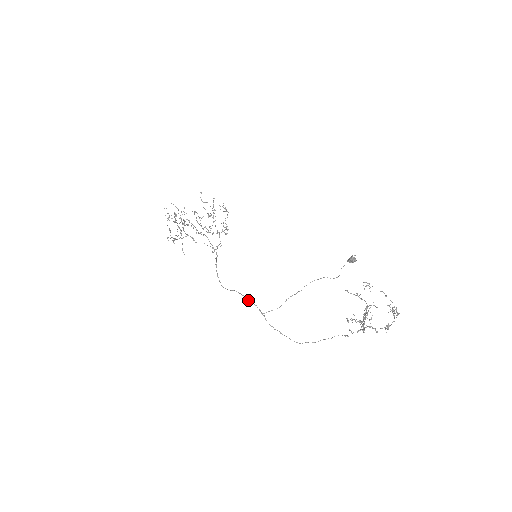
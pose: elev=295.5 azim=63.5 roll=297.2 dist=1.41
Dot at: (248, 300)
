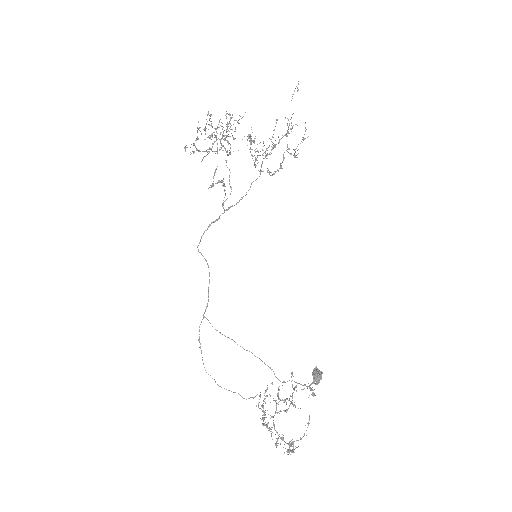
Dot at: occluded
